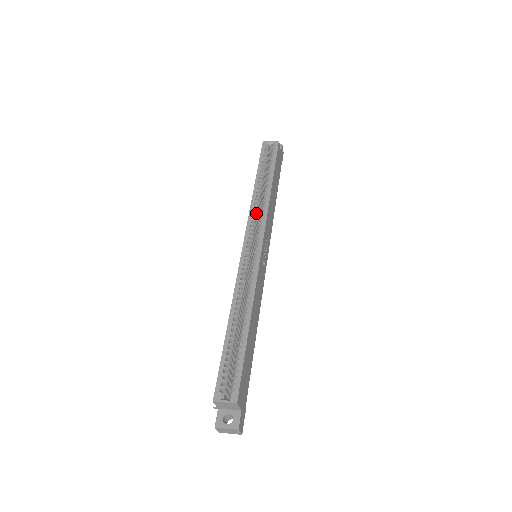
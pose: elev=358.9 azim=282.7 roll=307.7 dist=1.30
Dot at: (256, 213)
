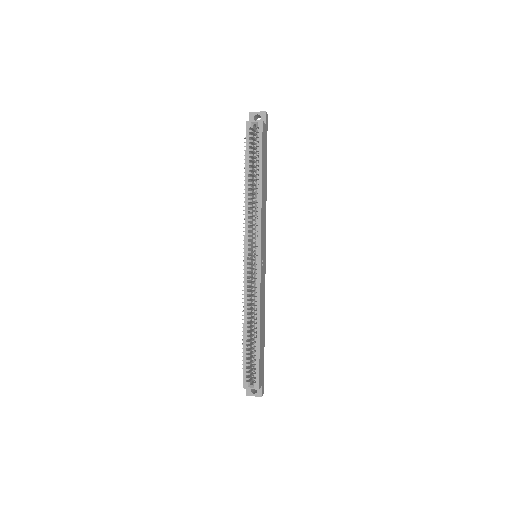
Dot at: (251, 220)
